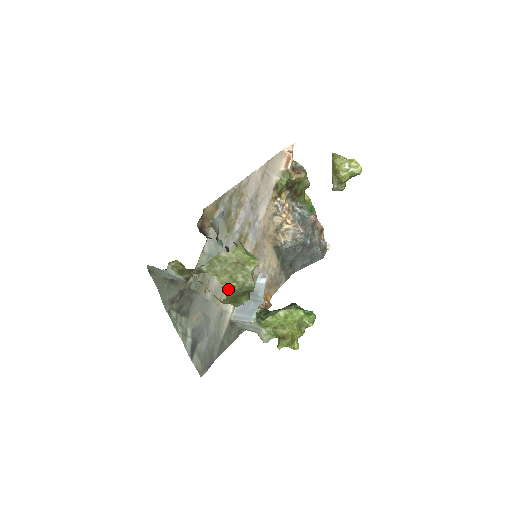
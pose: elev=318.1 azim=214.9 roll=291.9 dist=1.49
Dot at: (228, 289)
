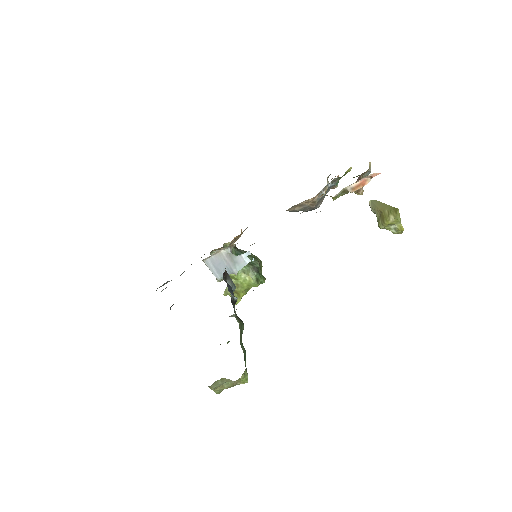
Dot at: occluded
